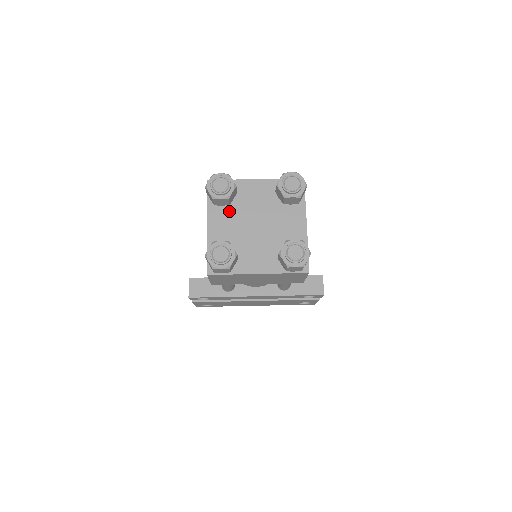
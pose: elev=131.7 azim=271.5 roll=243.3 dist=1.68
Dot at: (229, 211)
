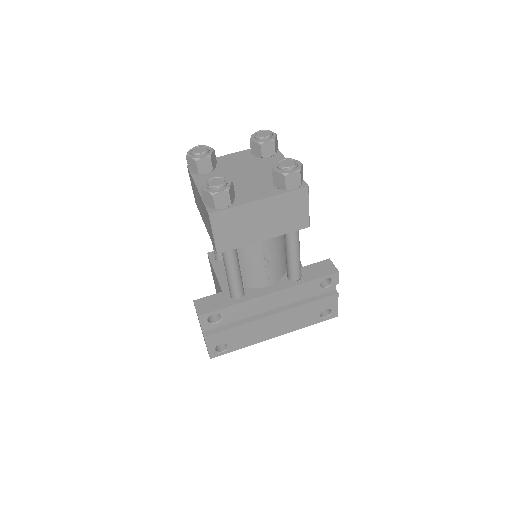
Dot at: (214, 174)
